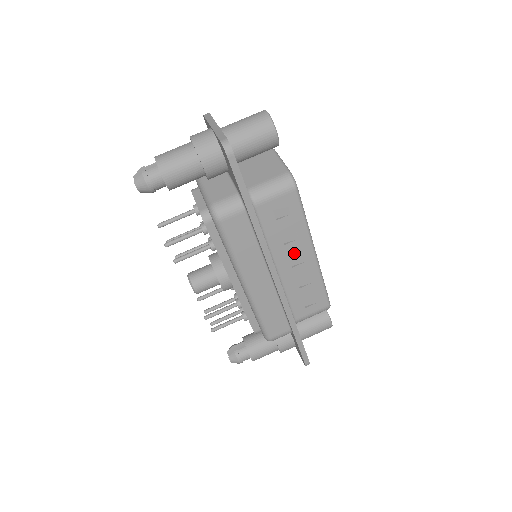
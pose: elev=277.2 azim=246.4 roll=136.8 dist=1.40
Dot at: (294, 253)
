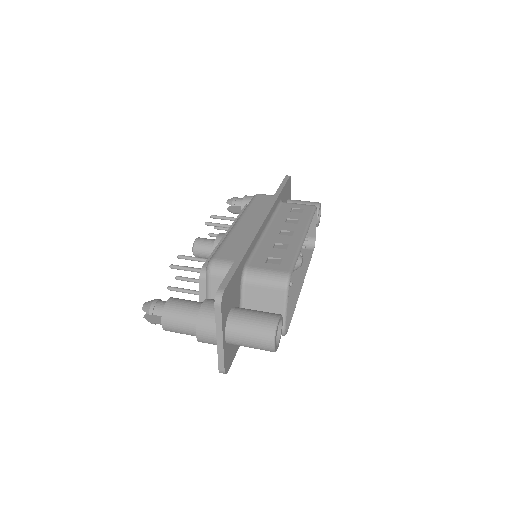
Dot at: (288, 229)
